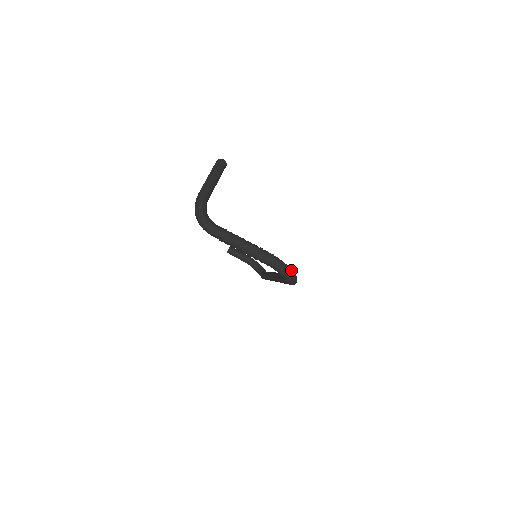
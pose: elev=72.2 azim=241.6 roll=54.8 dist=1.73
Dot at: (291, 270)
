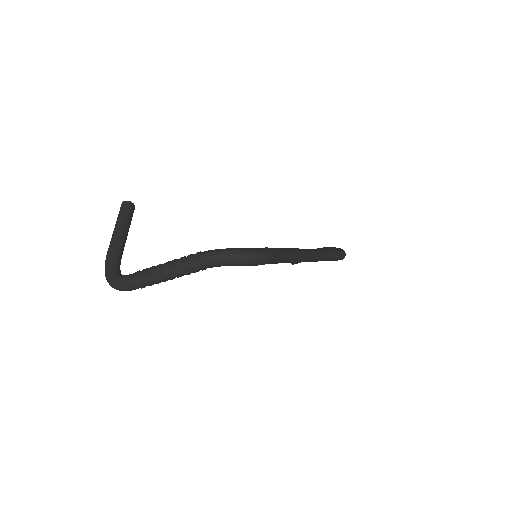
Dot at: (234, 250)
